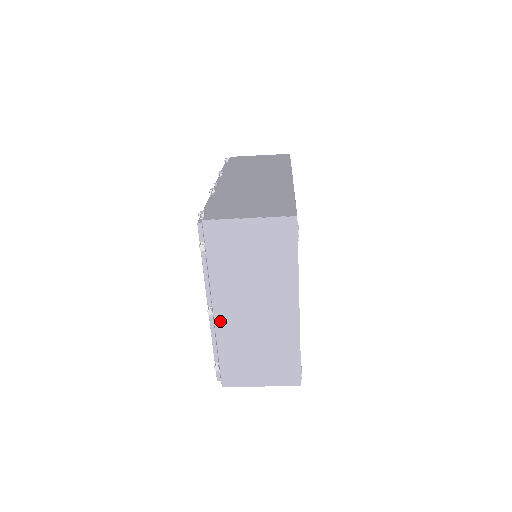
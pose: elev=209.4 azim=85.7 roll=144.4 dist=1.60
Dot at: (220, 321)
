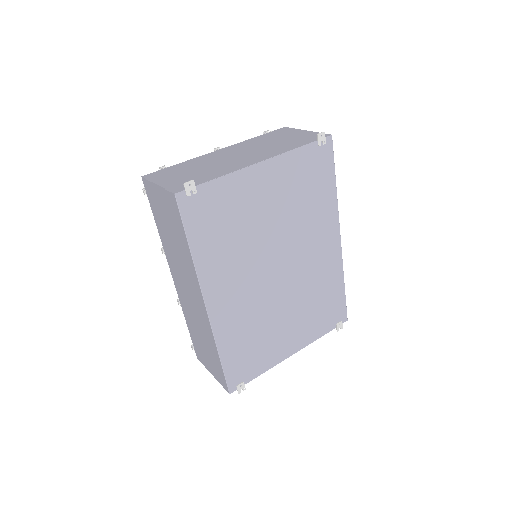
Dot at: occluded
